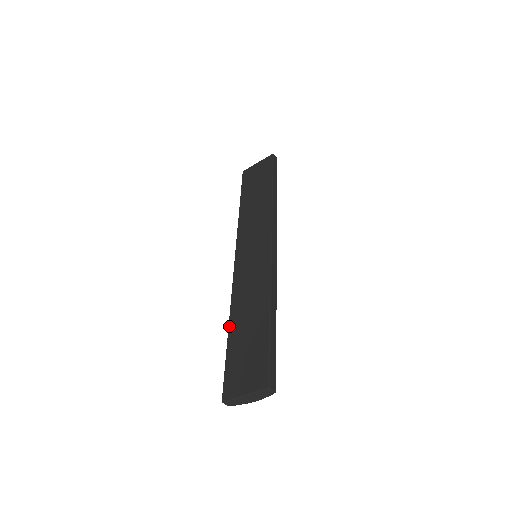
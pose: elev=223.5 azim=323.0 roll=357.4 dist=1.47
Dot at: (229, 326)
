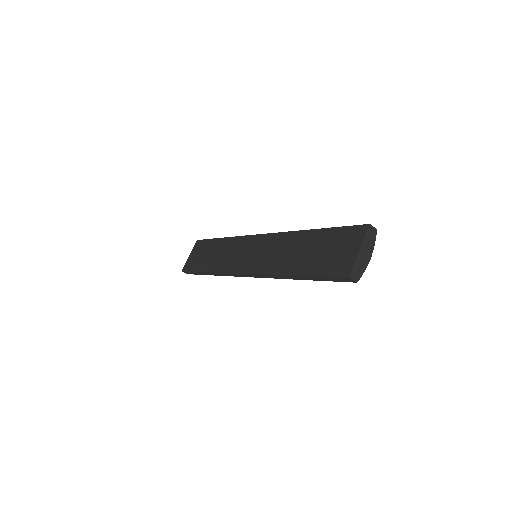
Dot at: (291, 273)
